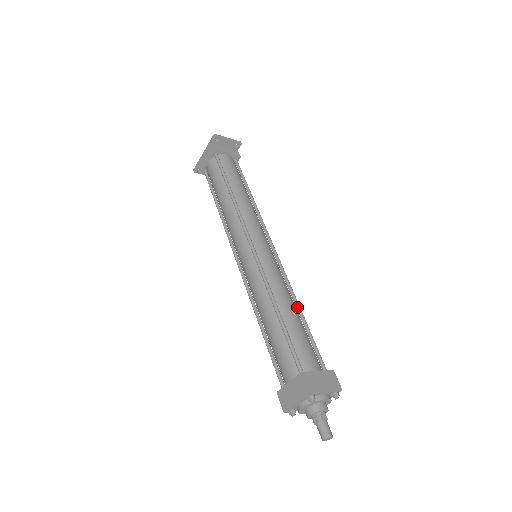
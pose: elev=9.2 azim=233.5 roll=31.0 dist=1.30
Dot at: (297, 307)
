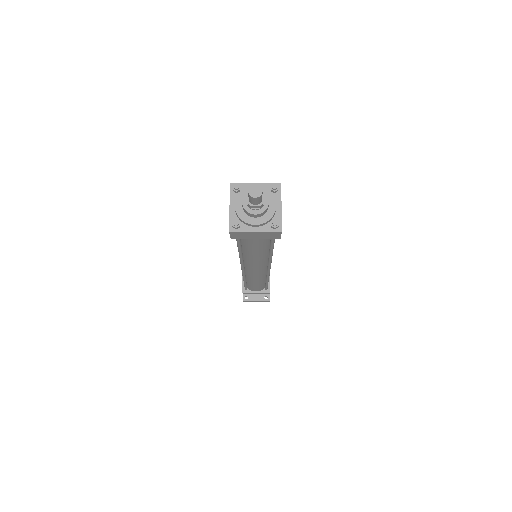
Dot at: occluded
